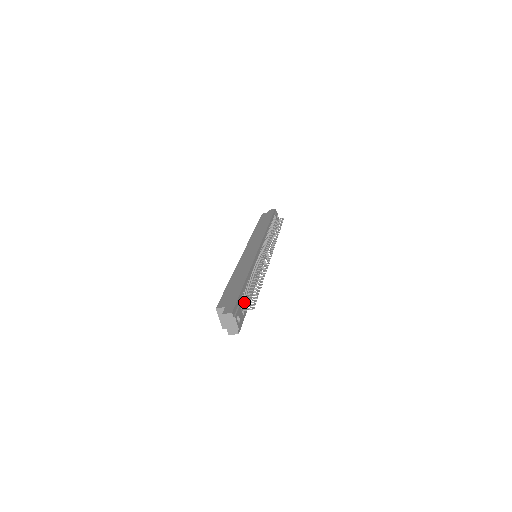
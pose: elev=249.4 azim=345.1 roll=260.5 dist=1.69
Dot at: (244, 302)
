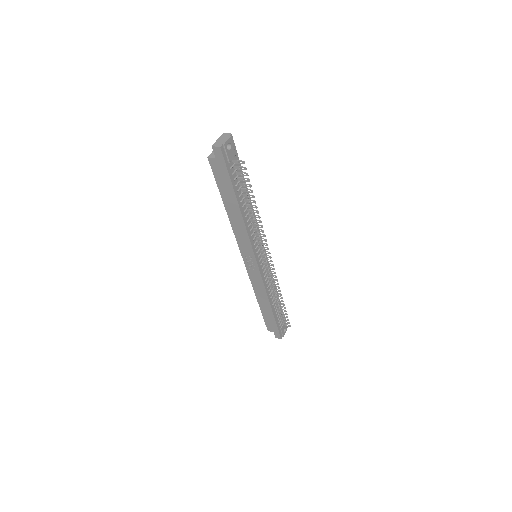
Dot at: (237, 173)
